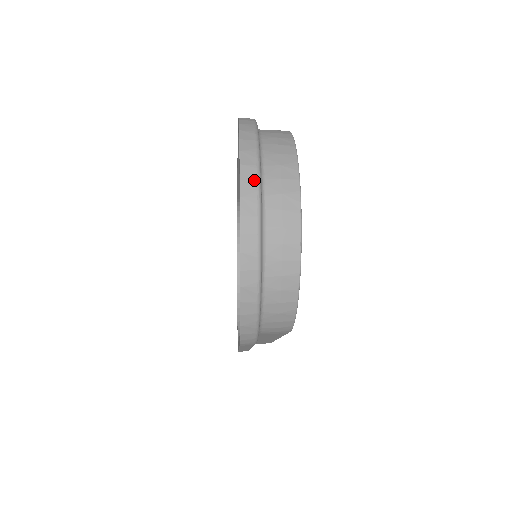
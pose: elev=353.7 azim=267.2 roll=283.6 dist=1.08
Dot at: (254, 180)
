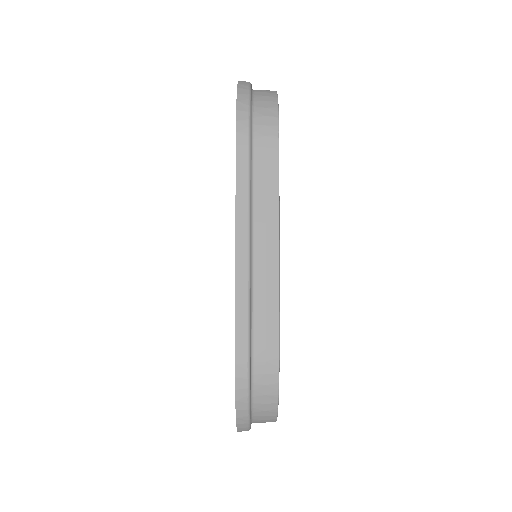
Dot at: occluded
